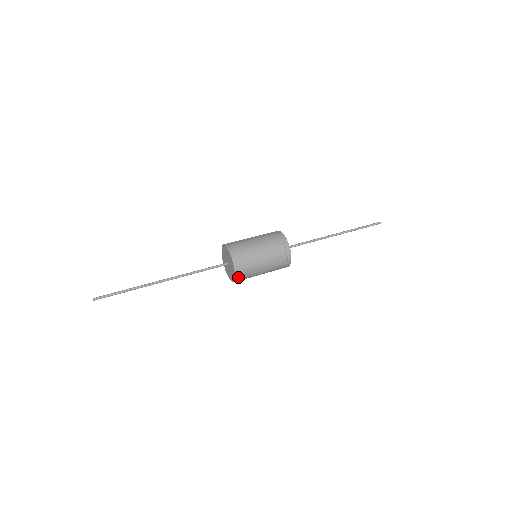
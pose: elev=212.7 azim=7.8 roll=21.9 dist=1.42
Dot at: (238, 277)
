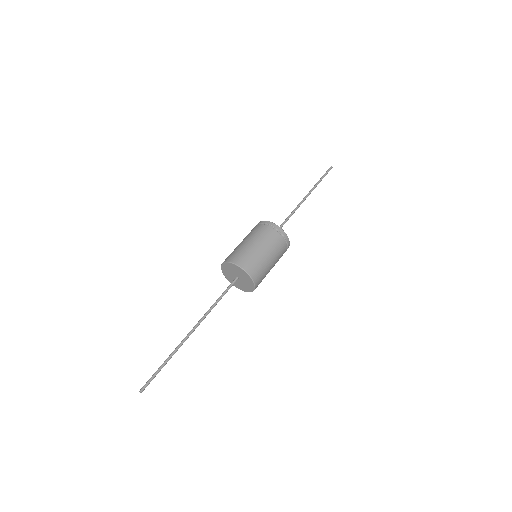
Dot at: occluded
